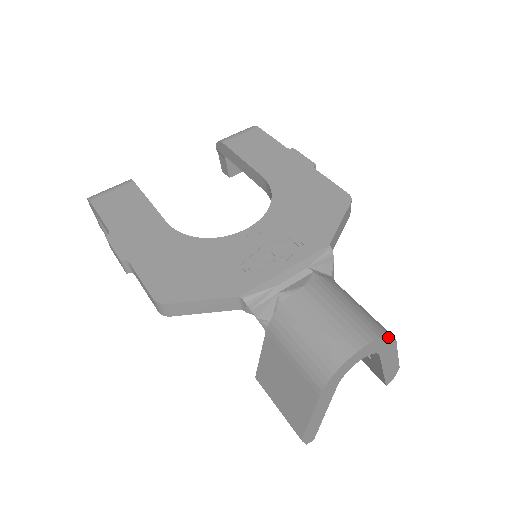
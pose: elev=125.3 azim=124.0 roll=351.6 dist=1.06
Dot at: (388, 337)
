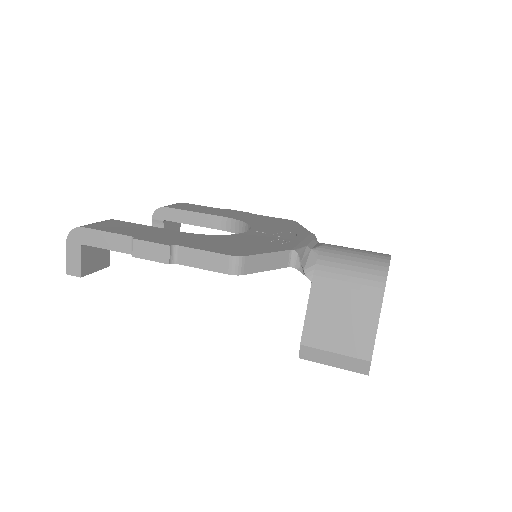
Dot at: occluded
